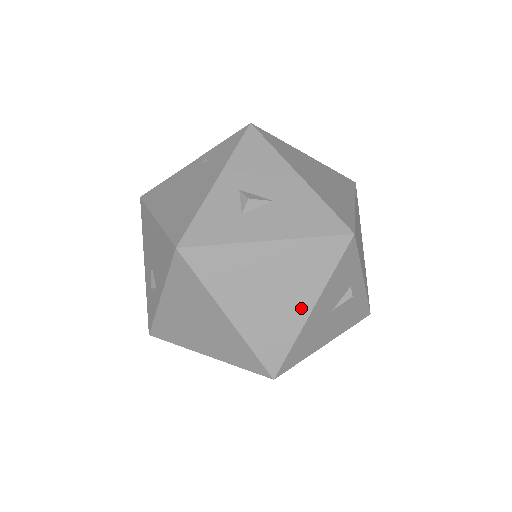
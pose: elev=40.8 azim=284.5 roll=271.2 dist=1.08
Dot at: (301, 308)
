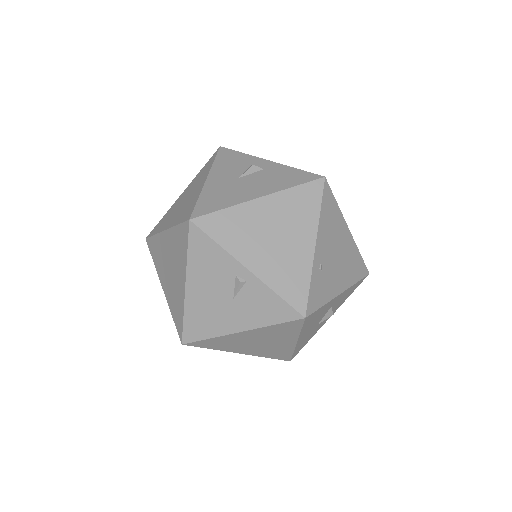
Dot at: (200, 186)
